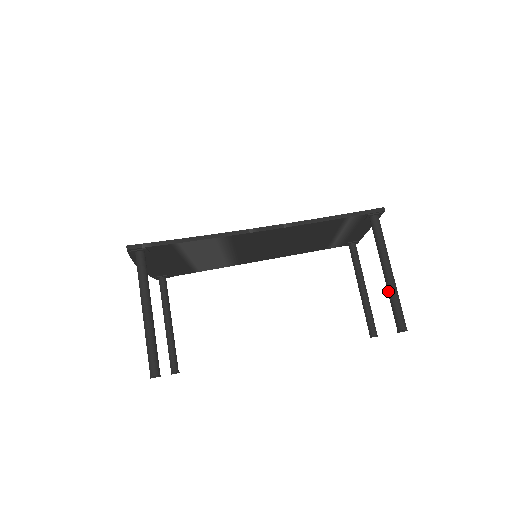
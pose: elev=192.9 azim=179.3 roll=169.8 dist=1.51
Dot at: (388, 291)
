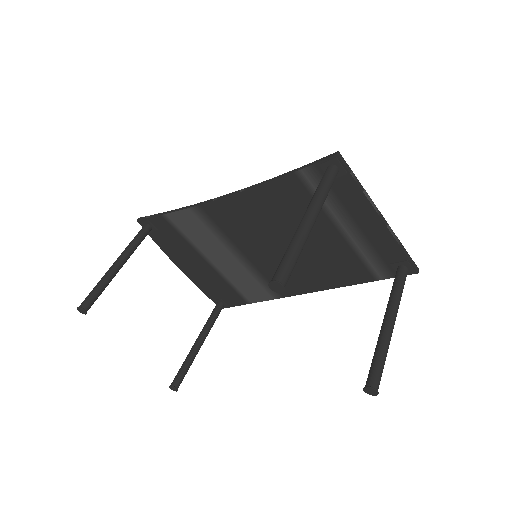
Dot at: occluded
